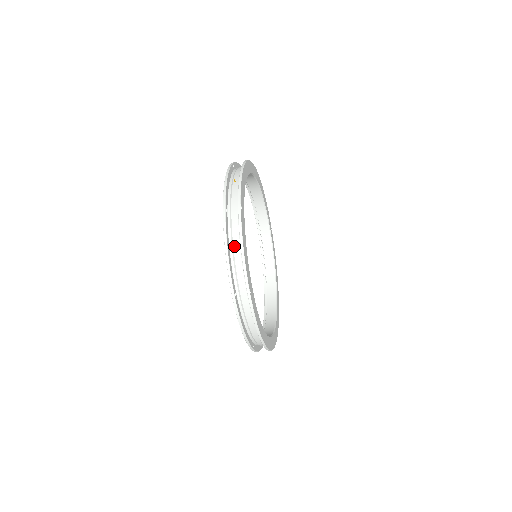
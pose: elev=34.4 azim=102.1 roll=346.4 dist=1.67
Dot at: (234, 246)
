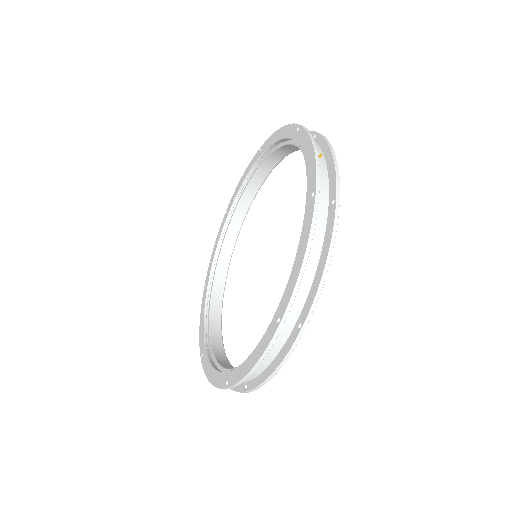
Dot at: (312, 253)
